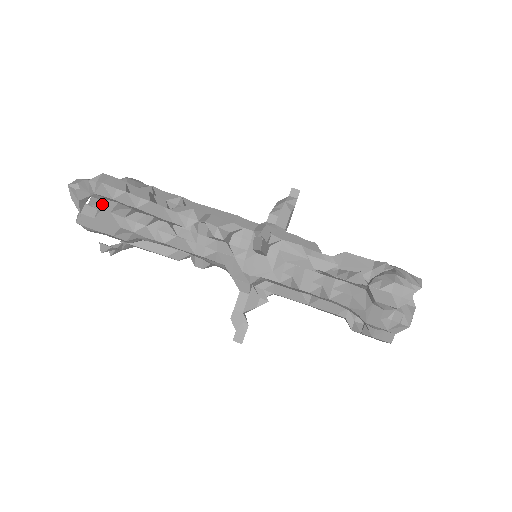
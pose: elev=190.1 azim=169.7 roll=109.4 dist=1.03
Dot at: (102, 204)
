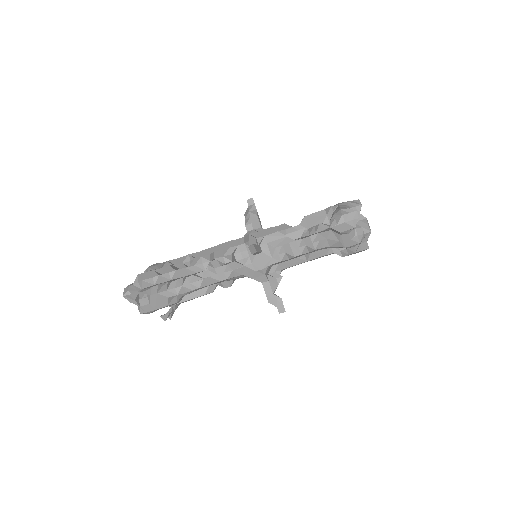
Dot at: (149, 292)
